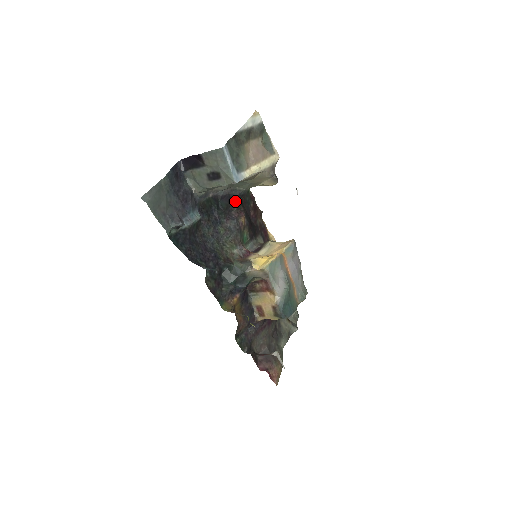
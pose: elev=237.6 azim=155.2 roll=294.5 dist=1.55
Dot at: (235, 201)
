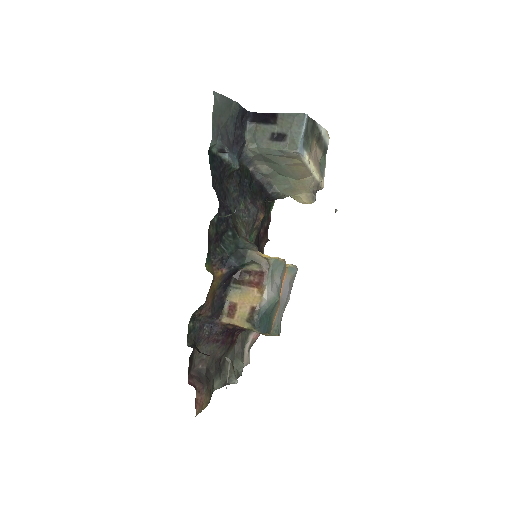
Dot at: (264, 196)
